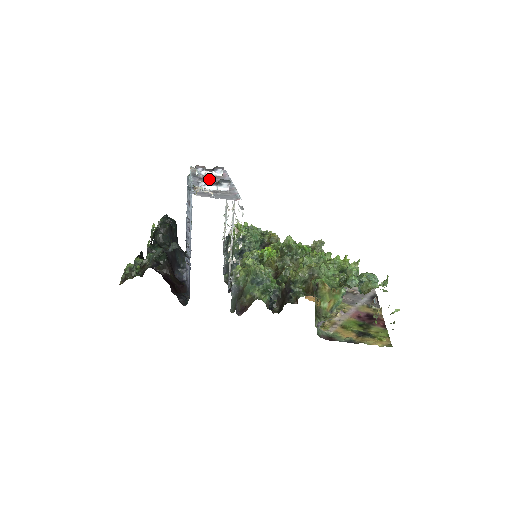
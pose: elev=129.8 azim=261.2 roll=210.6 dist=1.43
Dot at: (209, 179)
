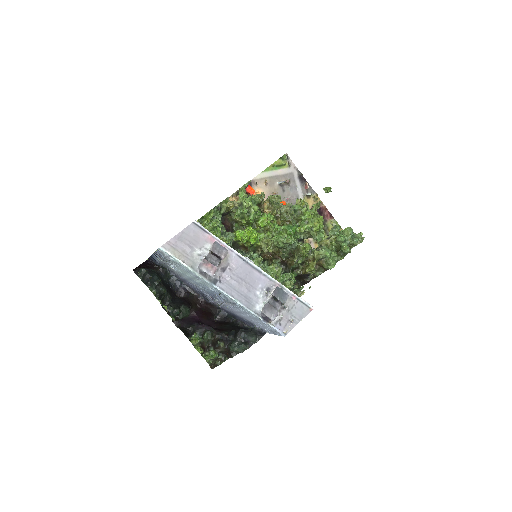
Dot at: (270, 305)
